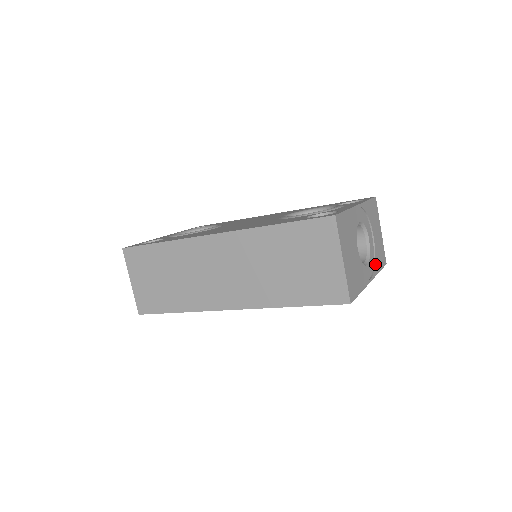
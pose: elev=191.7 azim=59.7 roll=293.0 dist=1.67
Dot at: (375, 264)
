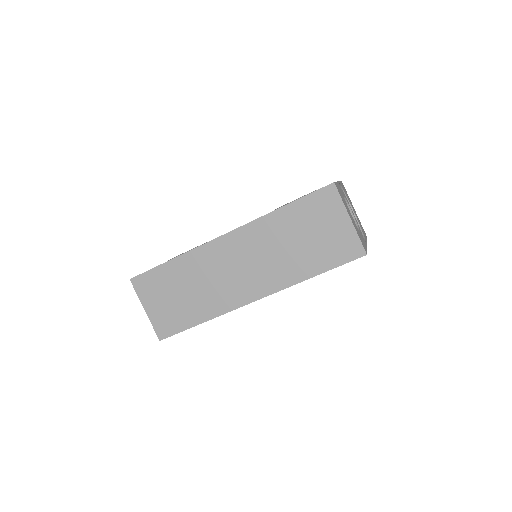
Dot at: (362, 232)
